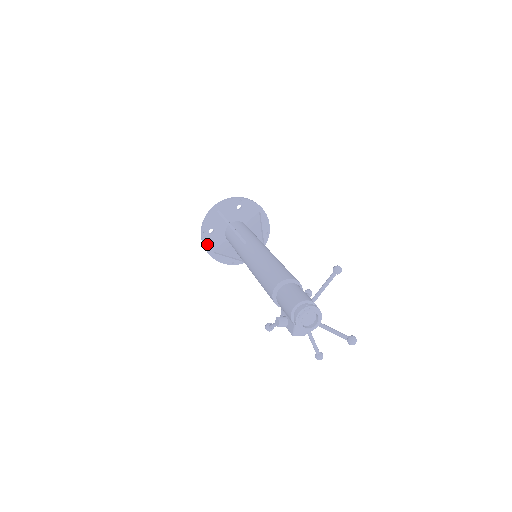
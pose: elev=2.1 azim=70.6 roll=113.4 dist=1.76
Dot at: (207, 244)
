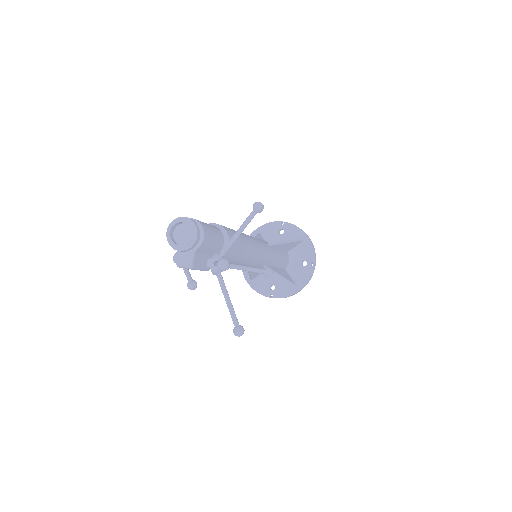
Dot at: occluded
